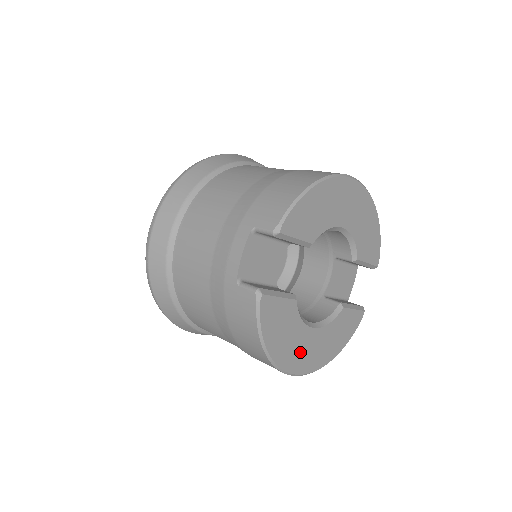
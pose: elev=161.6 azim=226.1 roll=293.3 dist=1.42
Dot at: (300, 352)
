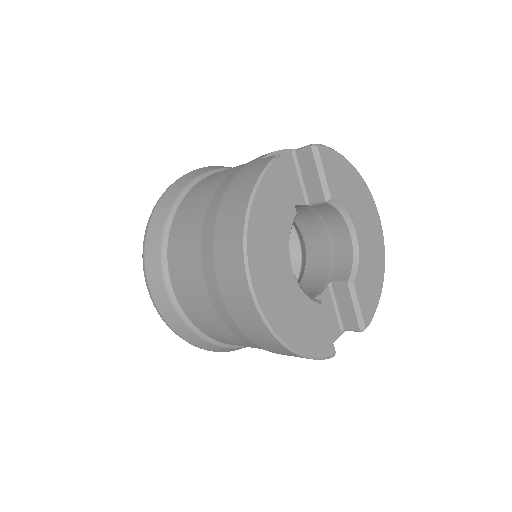
Dot at: (269, 266)
